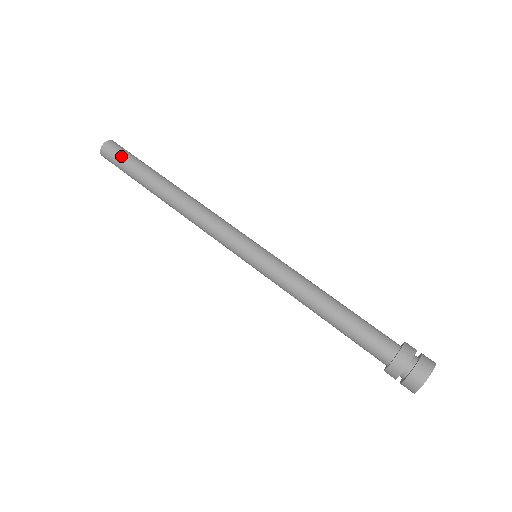
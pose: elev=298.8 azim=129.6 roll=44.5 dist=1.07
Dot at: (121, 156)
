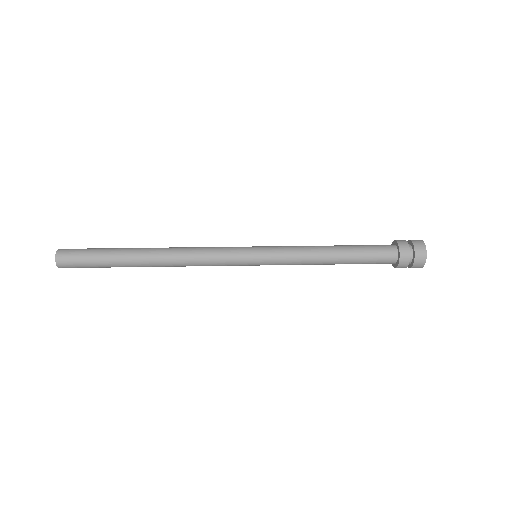
Dot at: occluded
